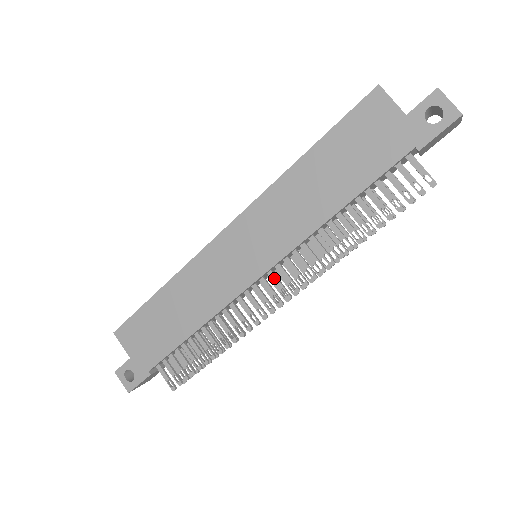
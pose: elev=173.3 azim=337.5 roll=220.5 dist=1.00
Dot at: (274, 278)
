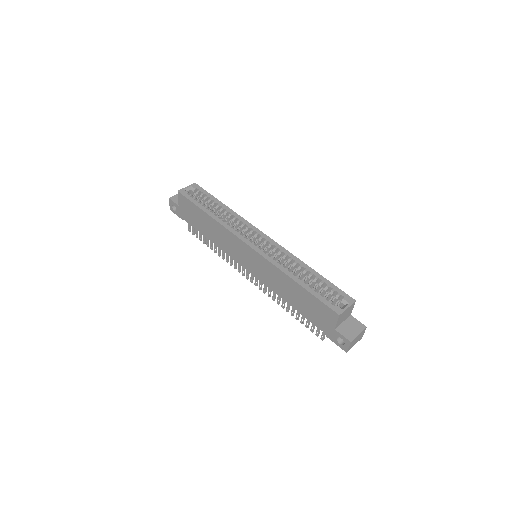
Dot at: occluded
